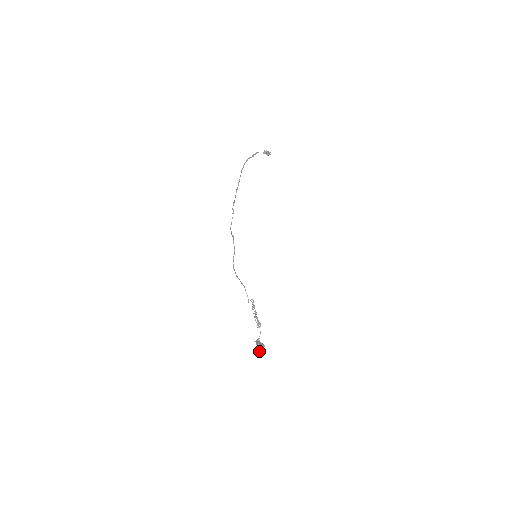
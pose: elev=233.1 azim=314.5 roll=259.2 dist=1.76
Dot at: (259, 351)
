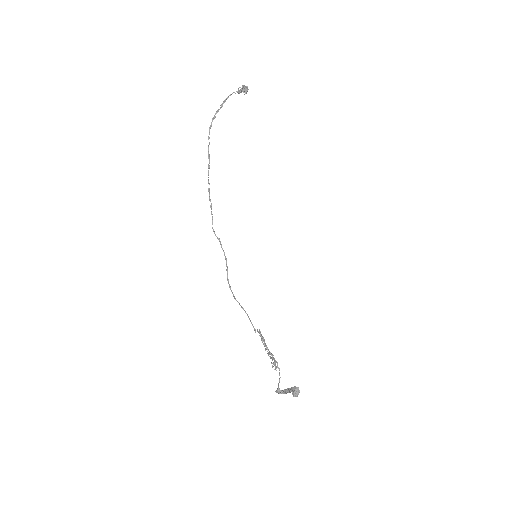
Dot at: (294, 395)
